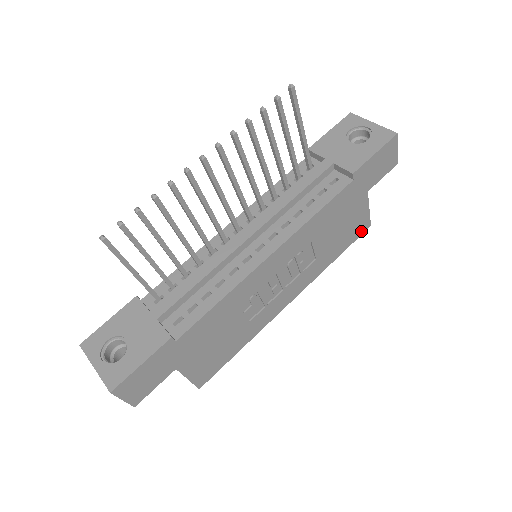
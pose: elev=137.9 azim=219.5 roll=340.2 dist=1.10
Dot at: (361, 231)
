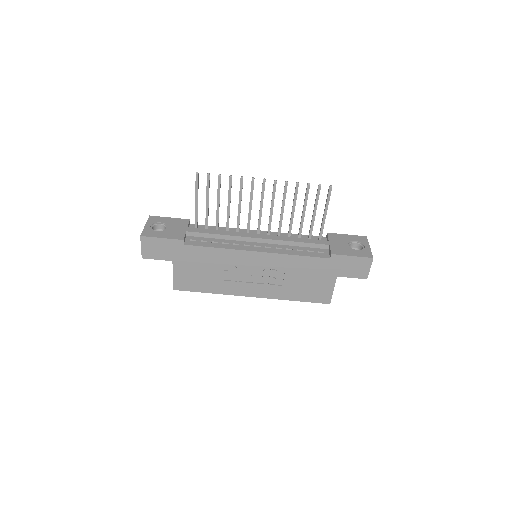
Dot at: (321, 300)
